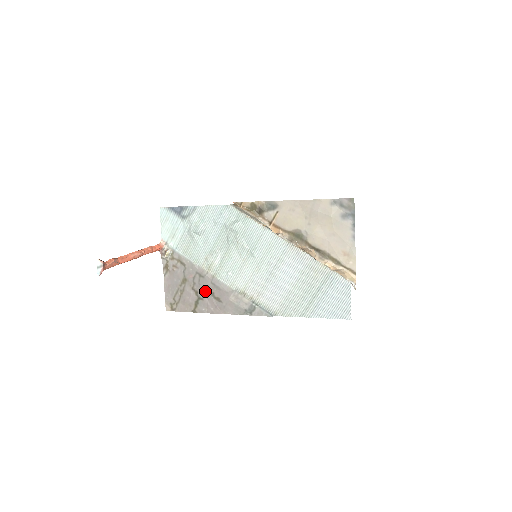
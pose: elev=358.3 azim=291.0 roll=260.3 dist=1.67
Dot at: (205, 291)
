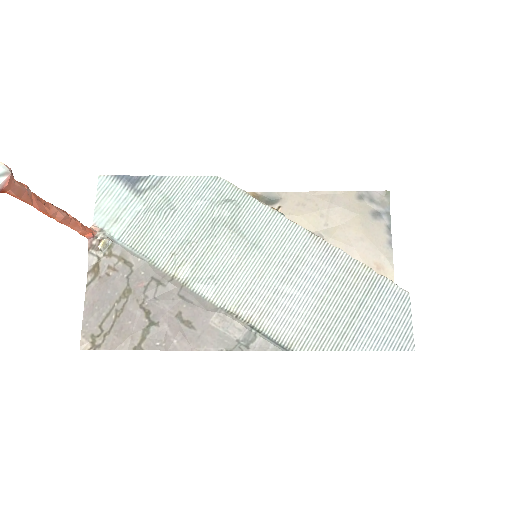
Dot at: (165, 310)
